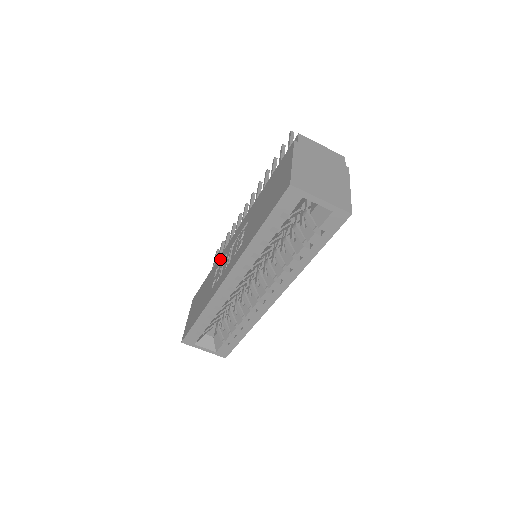
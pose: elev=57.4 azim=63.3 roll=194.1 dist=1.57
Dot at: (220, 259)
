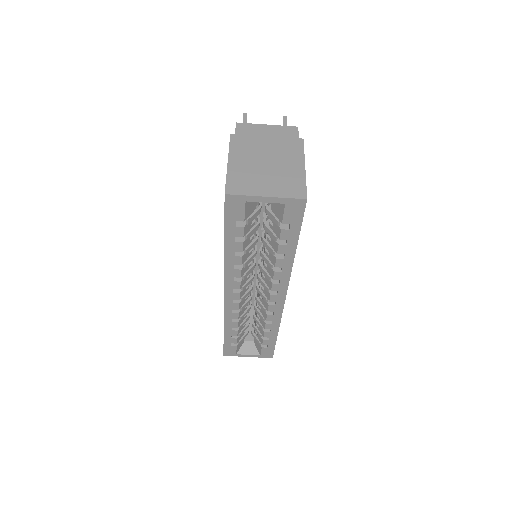
Dot at: occluded
